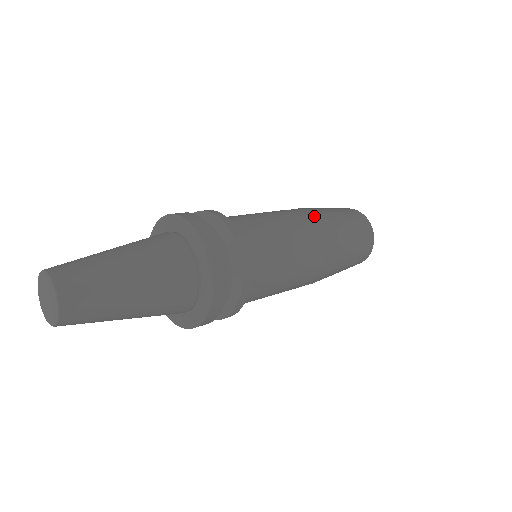
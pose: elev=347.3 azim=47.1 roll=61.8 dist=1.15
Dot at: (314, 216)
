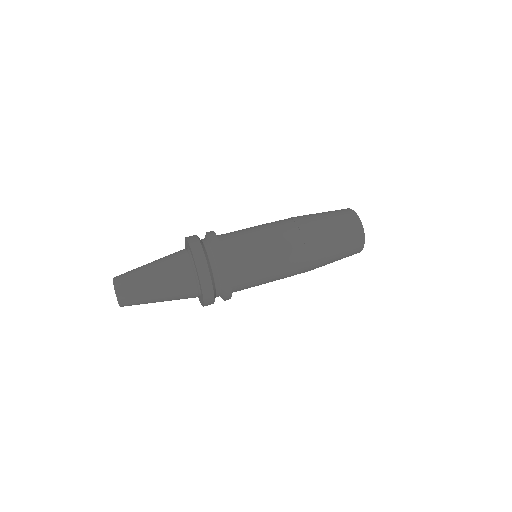
Dot at: (294, 220)
